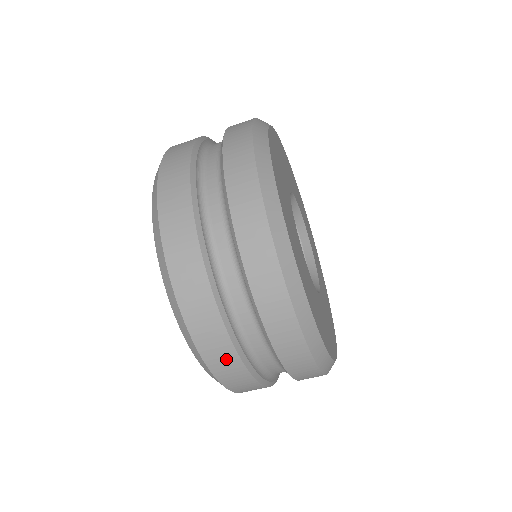
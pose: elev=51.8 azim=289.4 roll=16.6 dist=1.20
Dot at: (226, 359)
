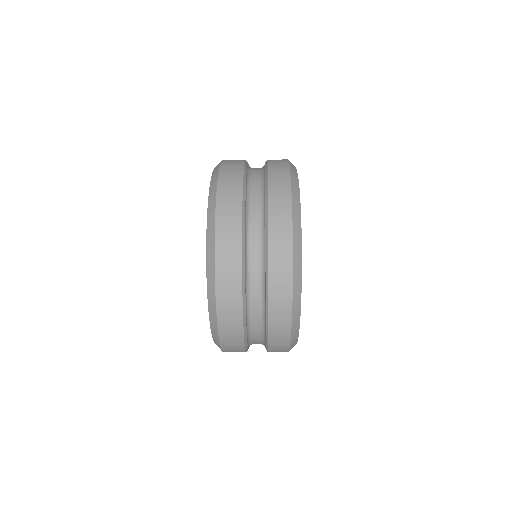
Dot at: (233, 310)
